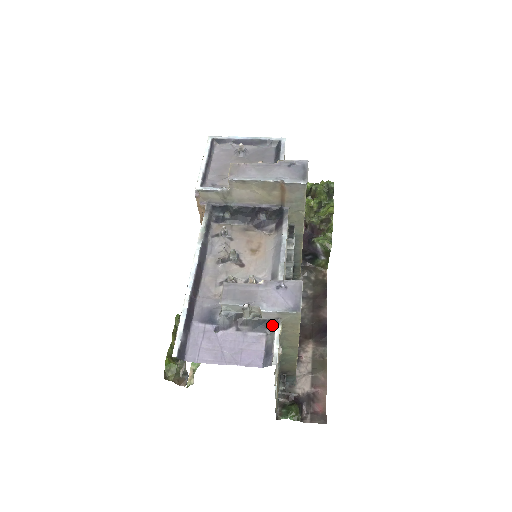
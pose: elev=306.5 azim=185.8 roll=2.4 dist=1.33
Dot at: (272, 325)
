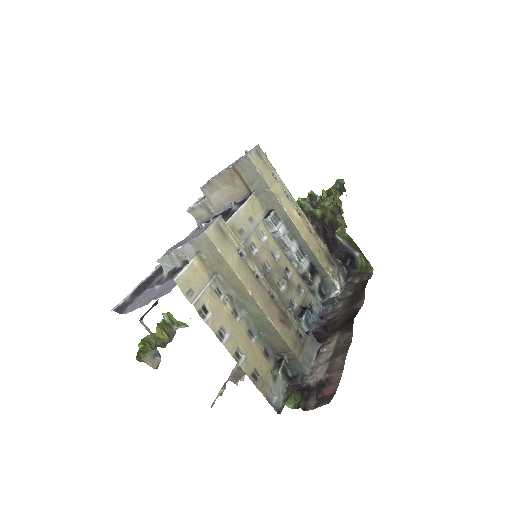
Dot at: occluded
